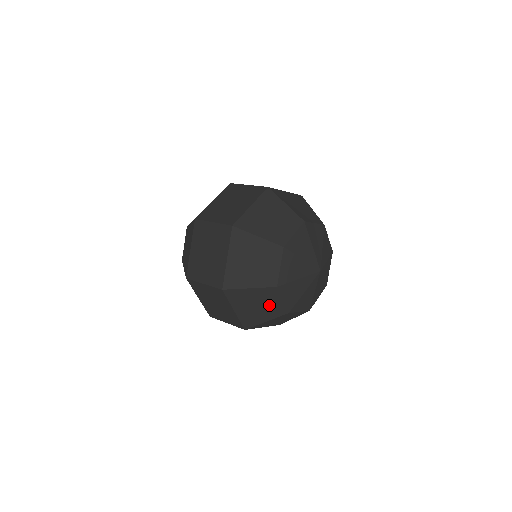
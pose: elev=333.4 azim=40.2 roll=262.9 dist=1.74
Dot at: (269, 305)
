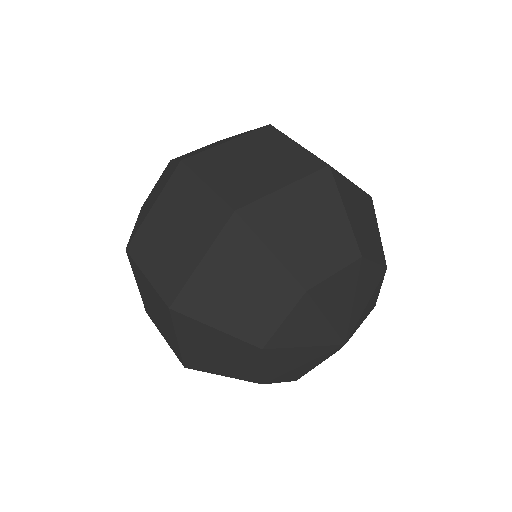
Dot at: occluded
